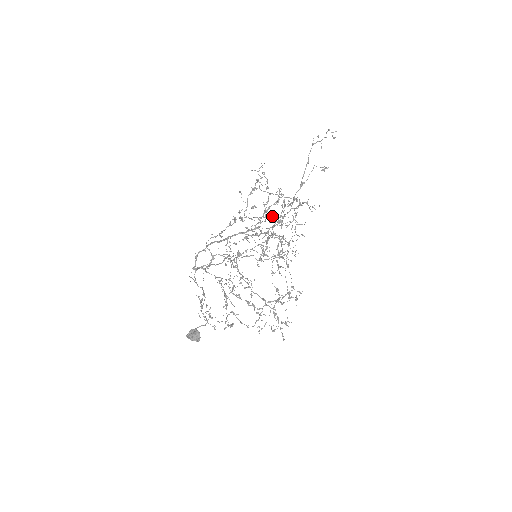
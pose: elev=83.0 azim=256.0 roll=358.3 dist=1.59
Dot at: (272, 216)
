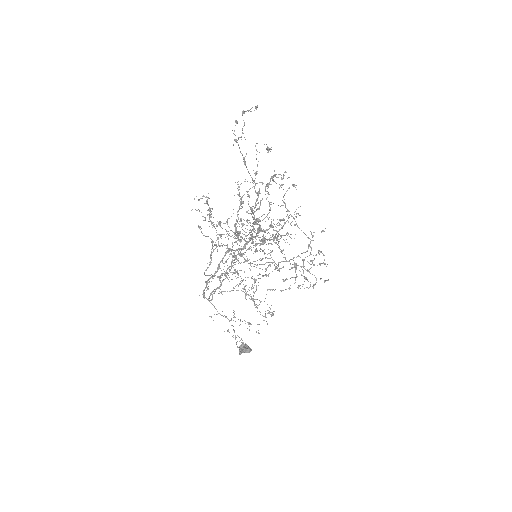
Dot at: occluded
